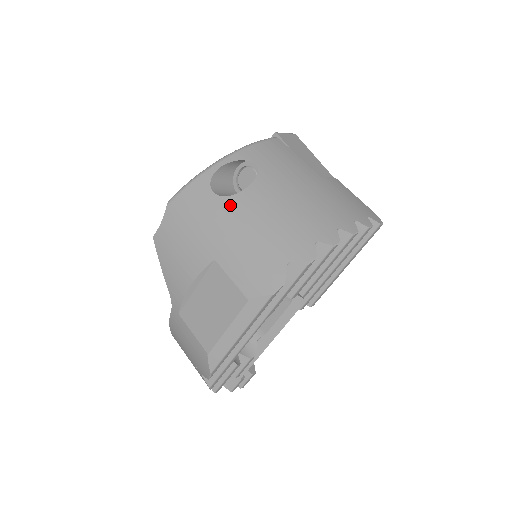
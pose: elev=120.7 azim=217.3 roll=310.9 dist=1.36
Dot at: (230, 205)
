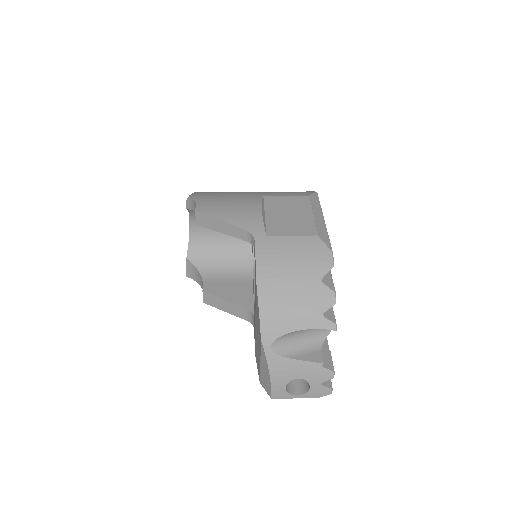
Dot at: occluded
